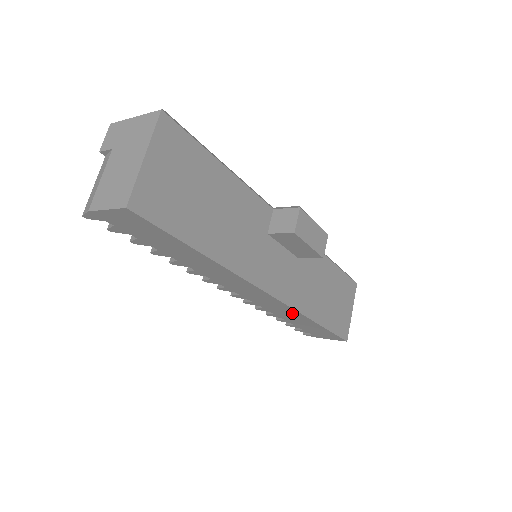
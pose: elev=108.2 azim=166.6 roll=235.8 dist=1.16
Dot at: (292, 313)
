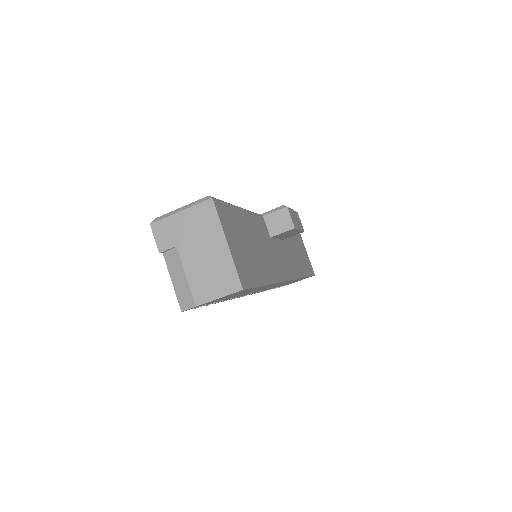
Dot at: occluded
